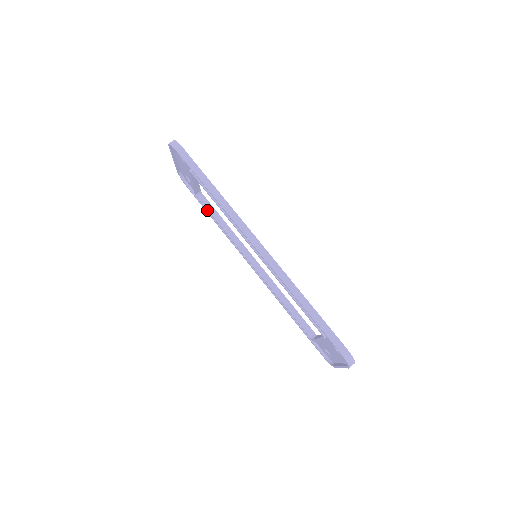
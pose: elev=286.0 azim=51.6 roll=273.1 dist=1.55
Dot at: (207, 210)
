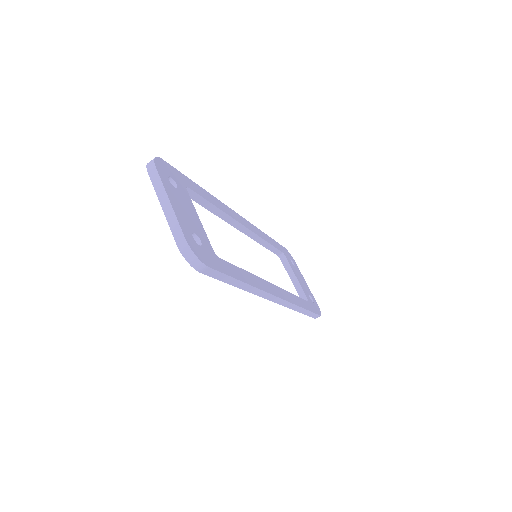
Dot at: occluded
